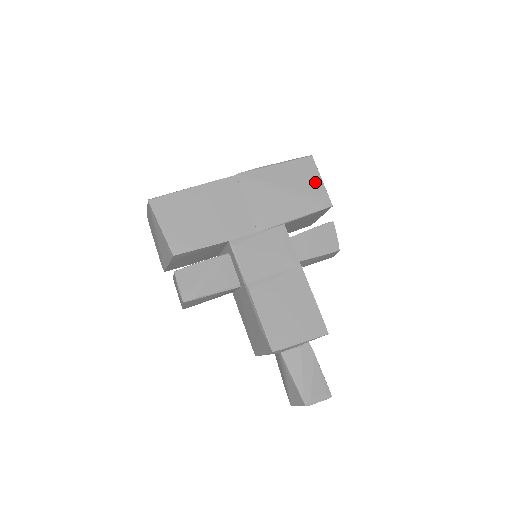
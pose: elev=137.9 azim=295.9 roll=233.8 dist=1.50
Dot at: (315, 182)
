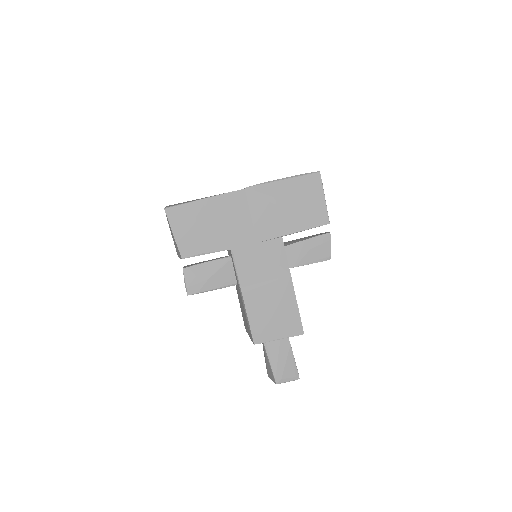
Dot at: (318, 199)
